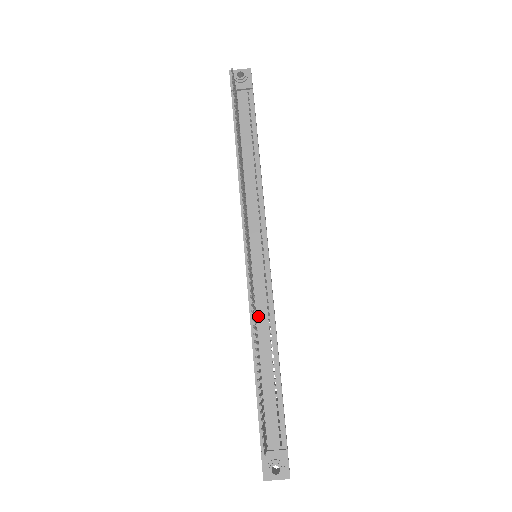
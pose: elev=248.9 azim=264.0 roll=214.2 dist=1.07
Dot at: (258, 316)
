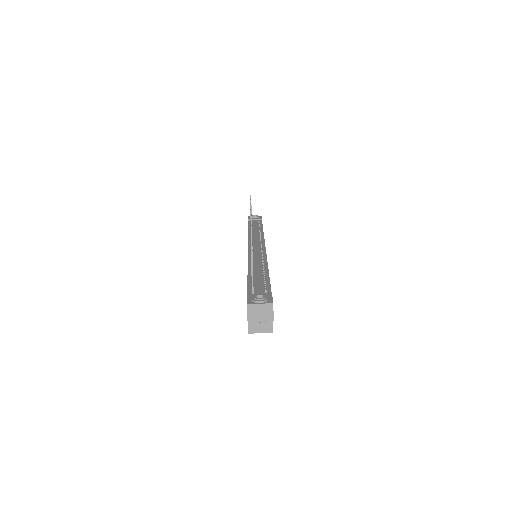
Dot at: (254, 260)
